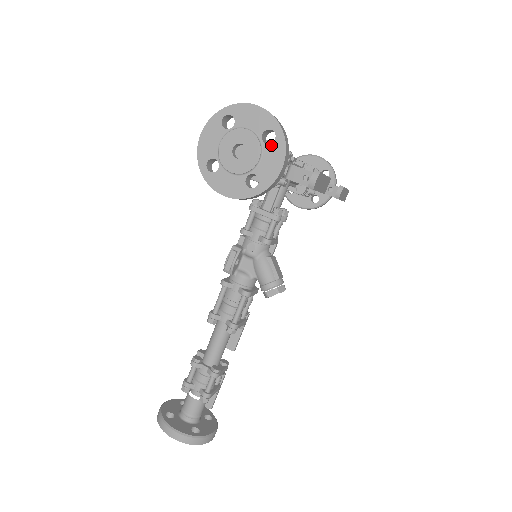
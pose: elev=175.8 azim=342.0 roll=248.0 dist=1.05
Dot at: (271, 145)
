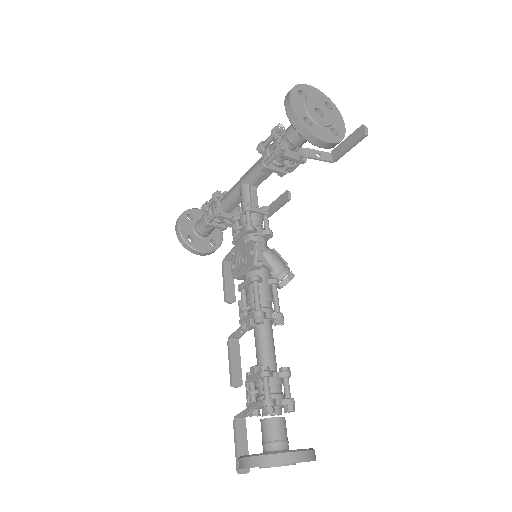
Dot at: (333, 111)
